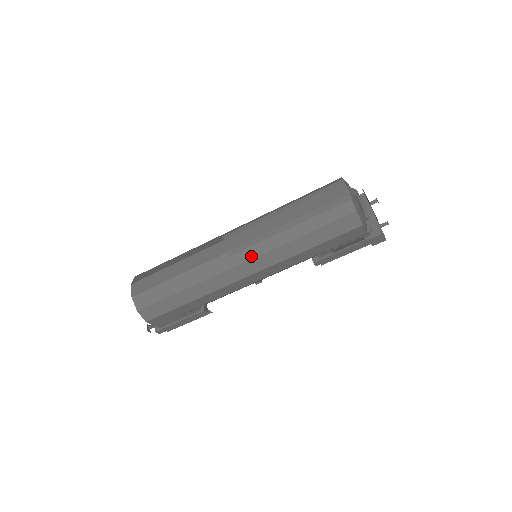
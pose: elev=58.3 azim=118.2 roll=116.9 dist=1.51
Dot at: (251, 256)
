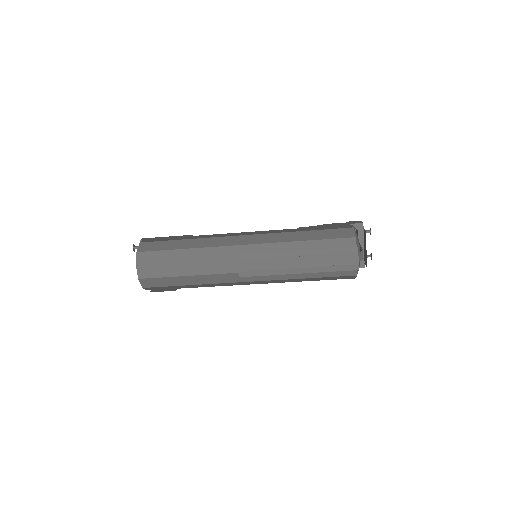
Dot at: (259, 280)
